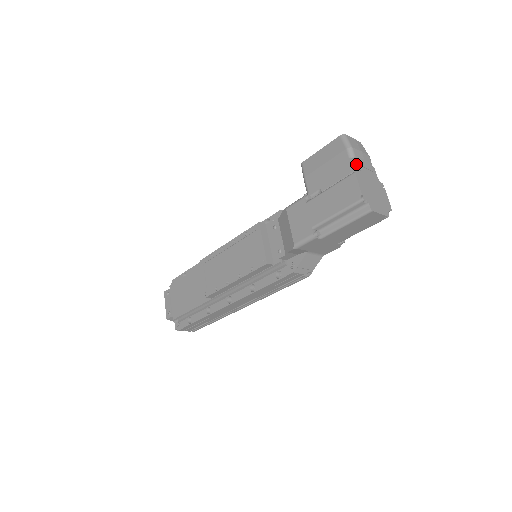
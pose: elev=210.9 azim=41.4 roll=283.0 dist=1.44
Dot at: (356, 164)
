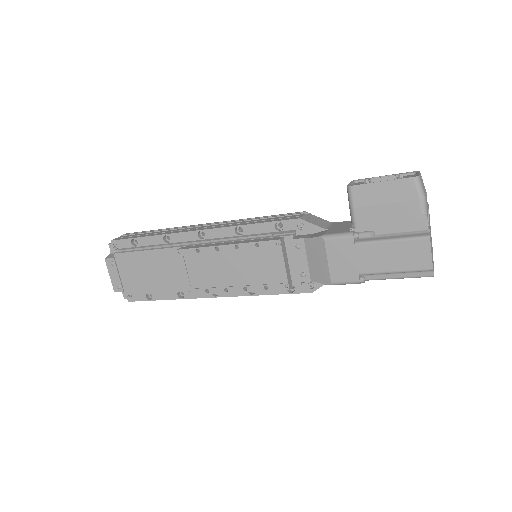
Dot at: (428, 222)
